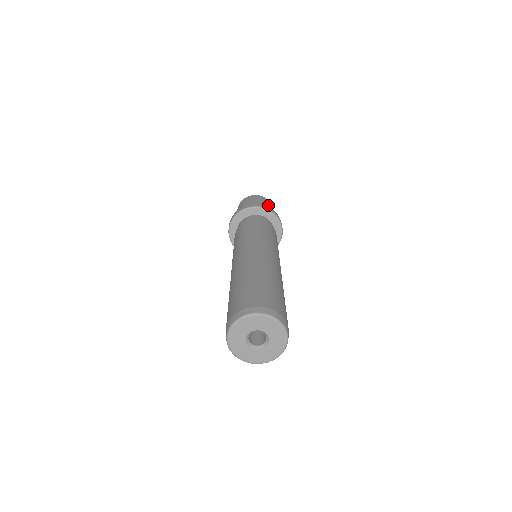
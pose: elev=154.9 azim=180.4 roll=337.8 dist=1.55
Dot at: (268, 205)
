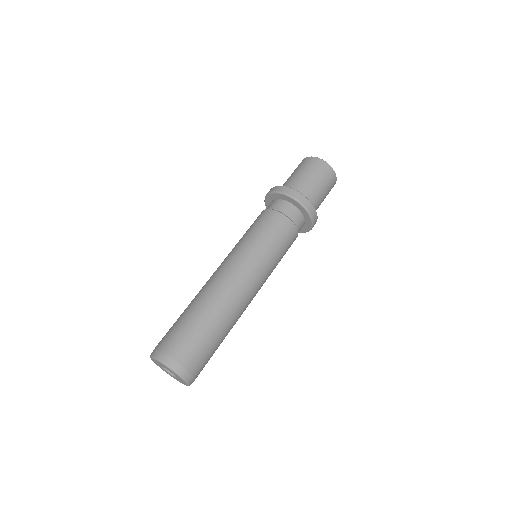
Dot at: (327, 191)
